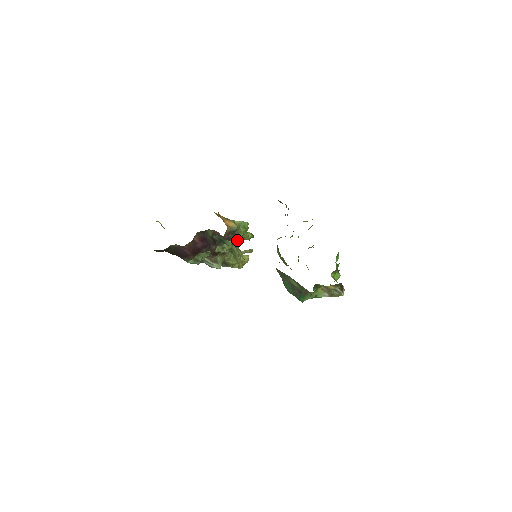
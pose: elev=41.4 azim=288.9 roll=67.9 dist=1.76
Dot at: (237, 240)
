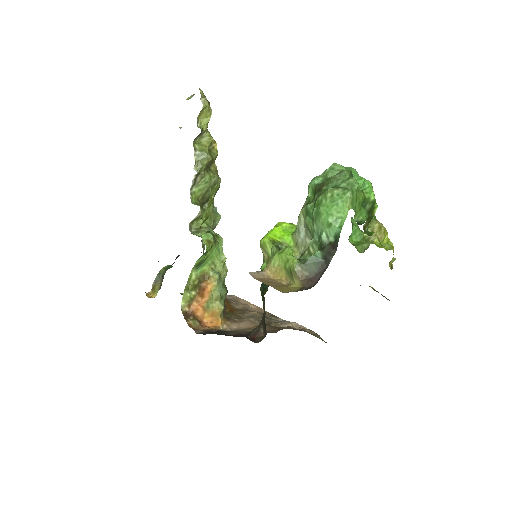
Dot at: (226, 275)
